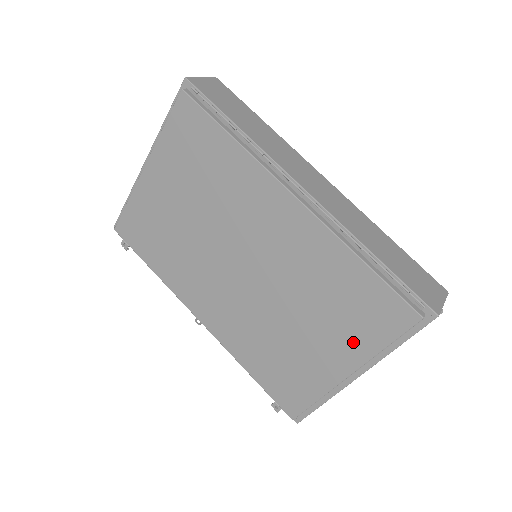
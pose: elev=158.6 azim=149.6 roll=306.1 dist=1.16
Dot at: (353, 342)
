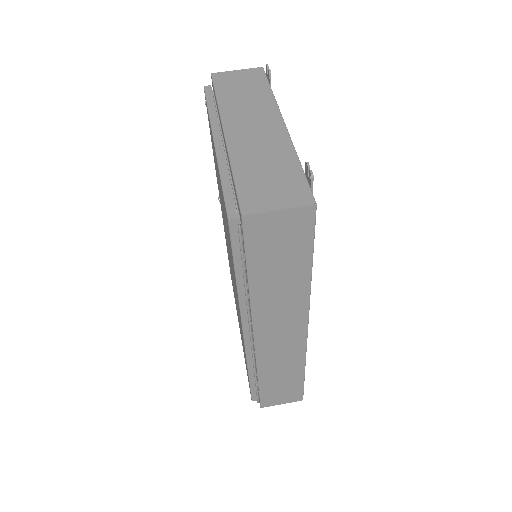
Dot at: (242, 344)
